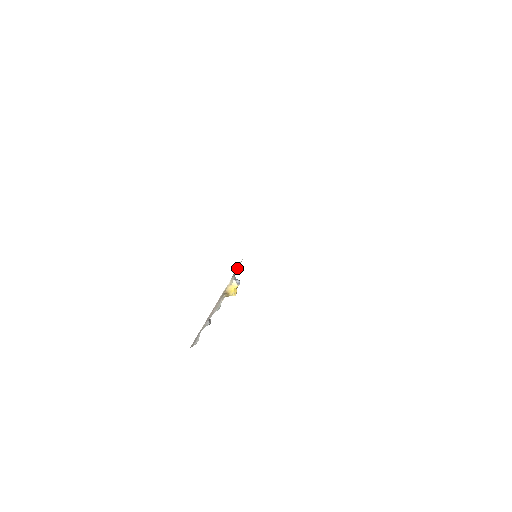
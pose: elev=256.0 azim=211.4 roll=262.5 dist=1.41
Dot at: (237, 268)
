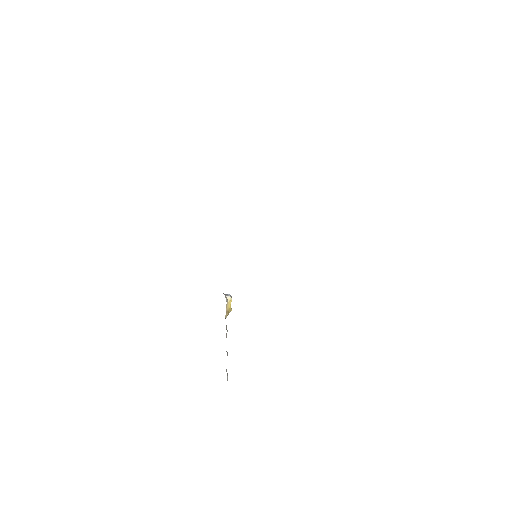
Dot at: occluded
